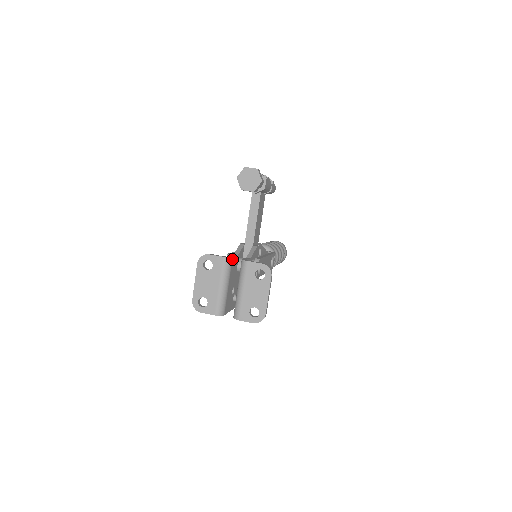
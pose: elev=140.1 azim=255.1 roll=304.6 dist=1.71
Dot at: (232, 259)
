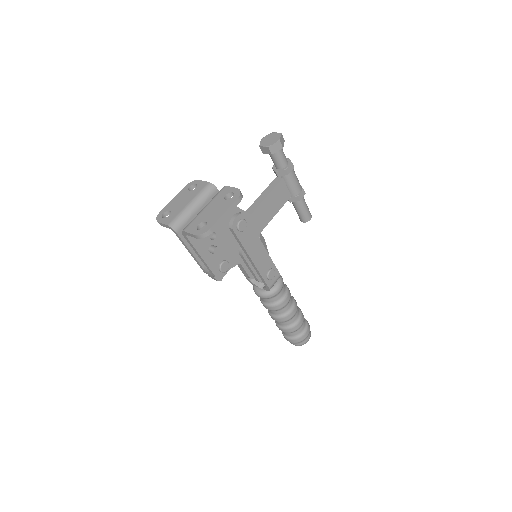
Dot at: (217, 191)
